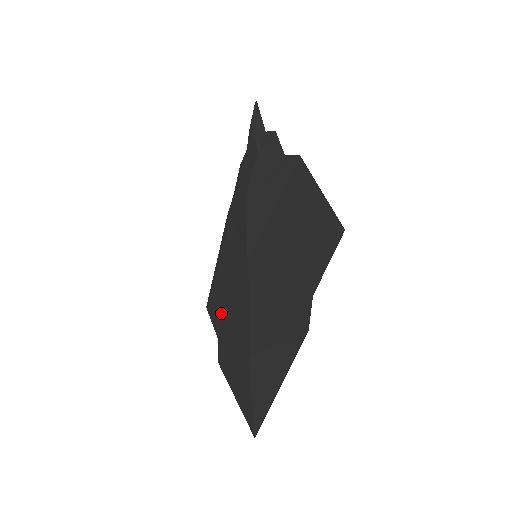
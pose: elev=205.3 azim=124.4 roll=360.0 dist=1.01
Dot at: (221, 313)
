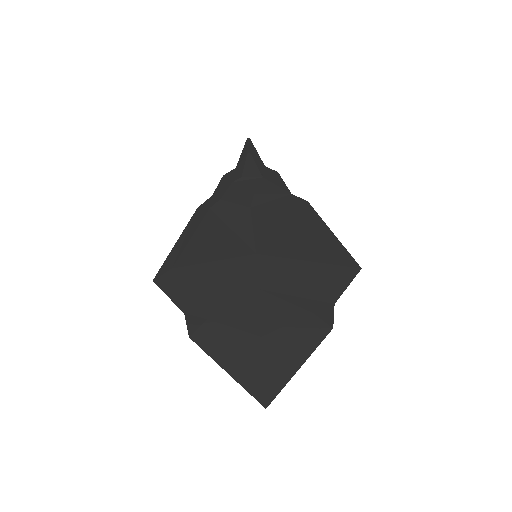
Dot at: (198, 291)
